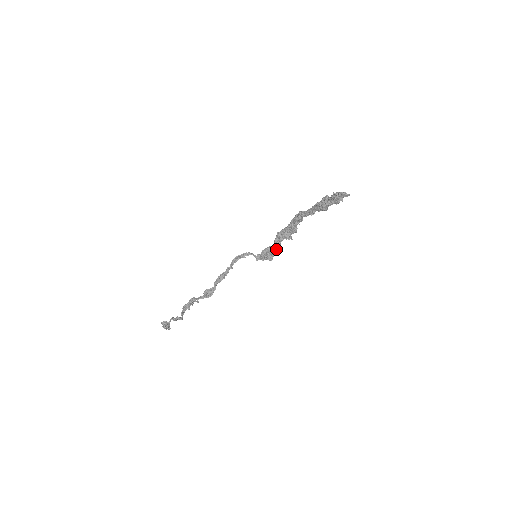
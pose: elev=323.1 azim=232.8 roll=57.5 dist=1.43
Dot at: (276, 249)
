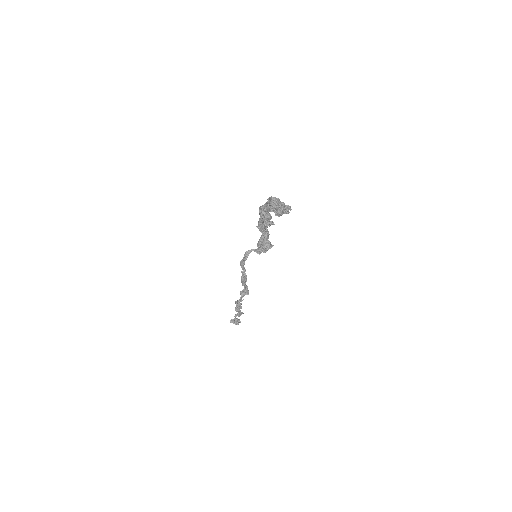
Dot at: (268, 238)
